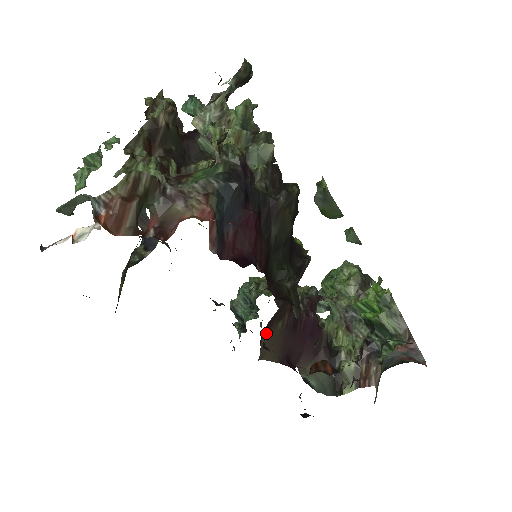
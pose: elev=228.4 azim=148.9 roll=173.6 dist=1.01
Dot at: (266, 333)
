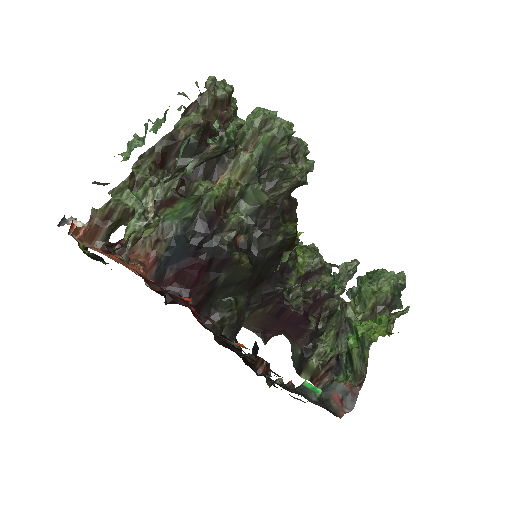
Dot at: occluded
